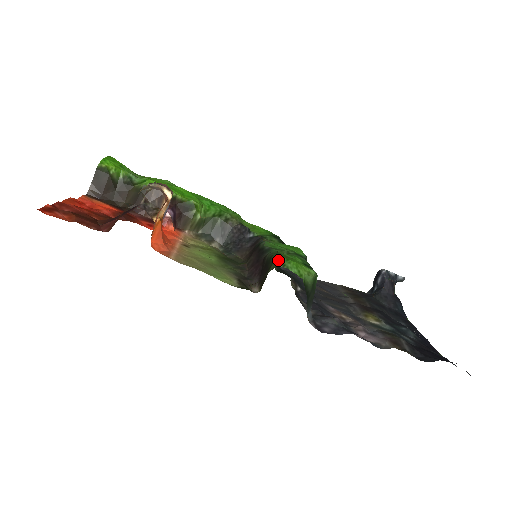
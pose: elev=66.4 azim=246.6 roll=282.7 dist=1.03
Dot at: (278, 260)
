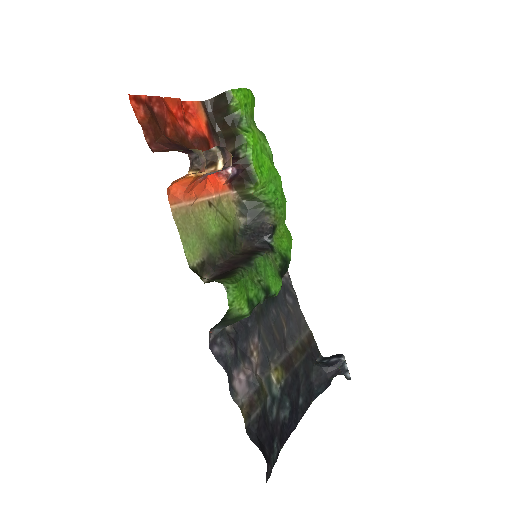
Dot at: (231, 280)
